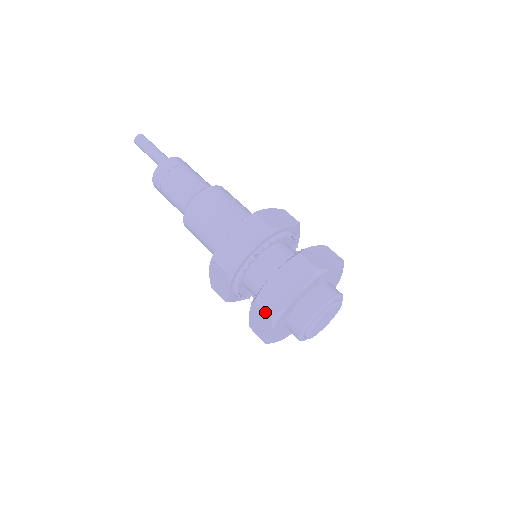
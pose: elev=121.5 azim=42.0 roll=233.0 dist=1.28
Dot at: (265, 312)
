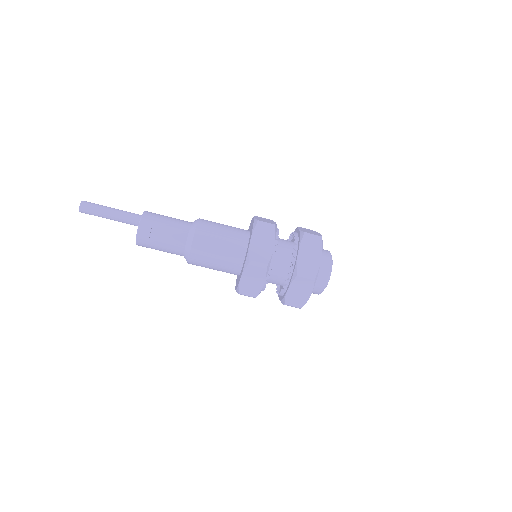
Dot at: occluded
